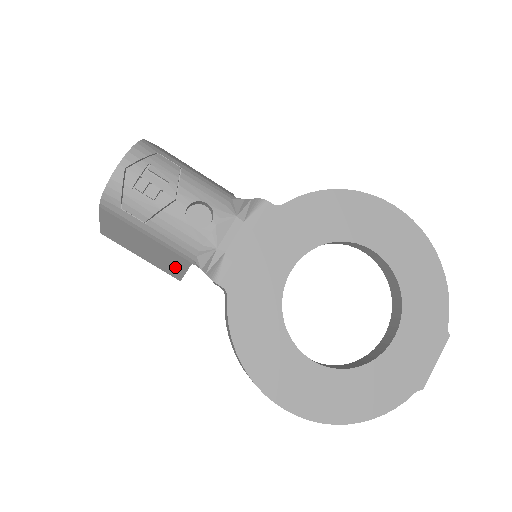
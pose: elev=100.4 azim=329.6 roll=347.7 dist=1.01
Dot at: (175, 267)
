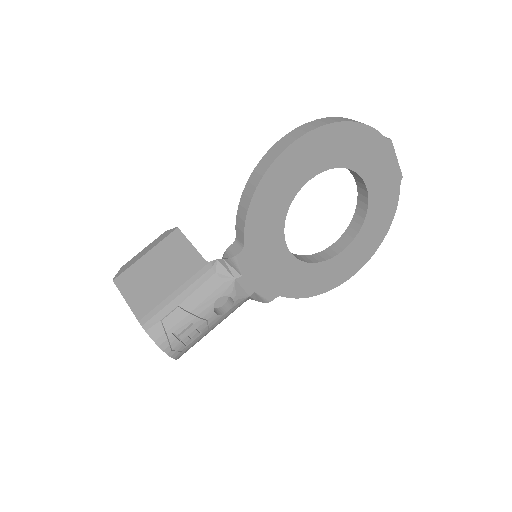
Dot at: occluded
